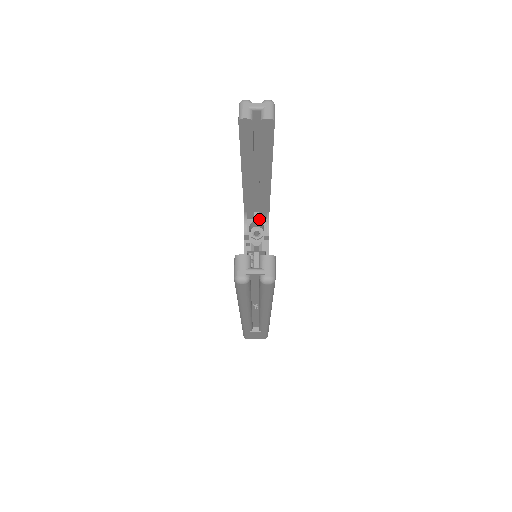
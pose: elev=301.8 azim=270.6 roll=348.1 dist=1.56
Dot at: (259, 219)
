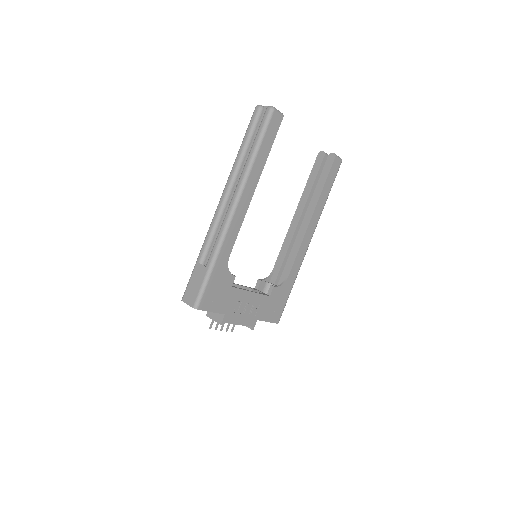
Dot at: occluded
